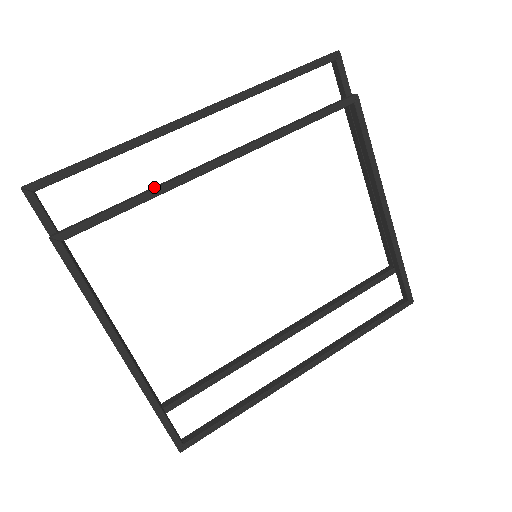
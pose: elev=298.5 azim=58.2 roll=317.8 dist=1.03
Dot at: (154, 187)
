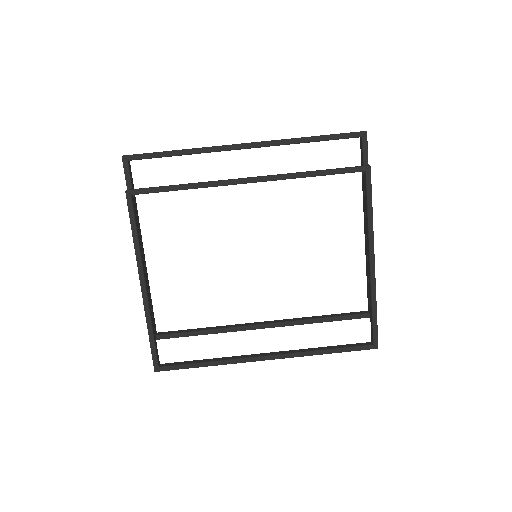
Dot at: (200, 182)
